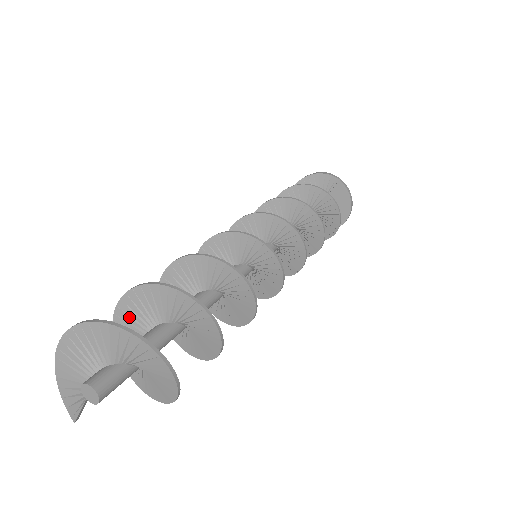
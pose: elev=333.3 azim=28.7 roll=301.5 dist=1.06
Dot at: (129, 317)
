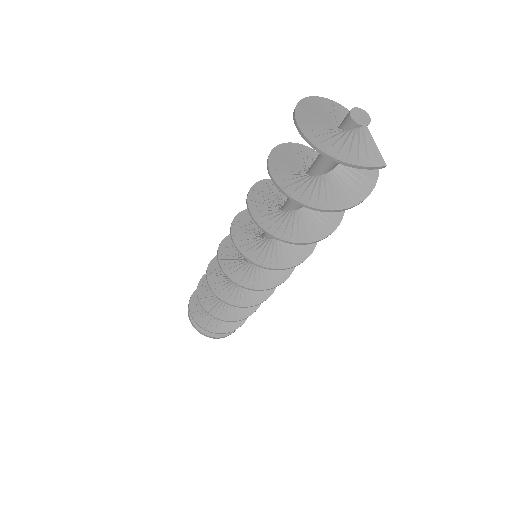
Dot at: (291, 179)
